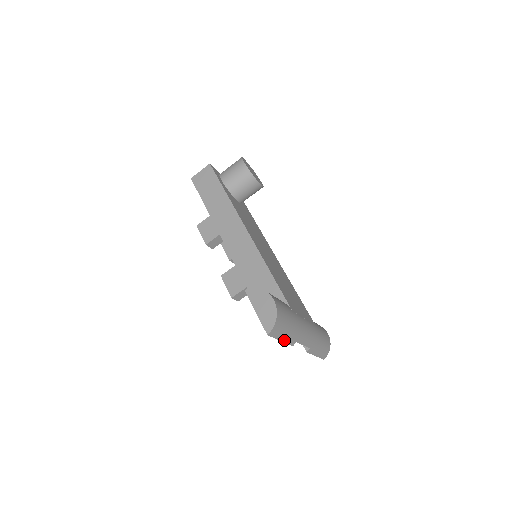
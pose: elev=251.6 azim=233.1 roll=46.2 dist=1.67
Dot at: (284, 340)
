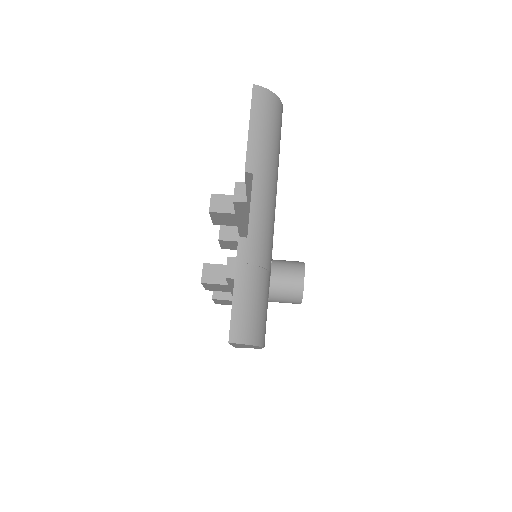
Dot at: (251, 135)
